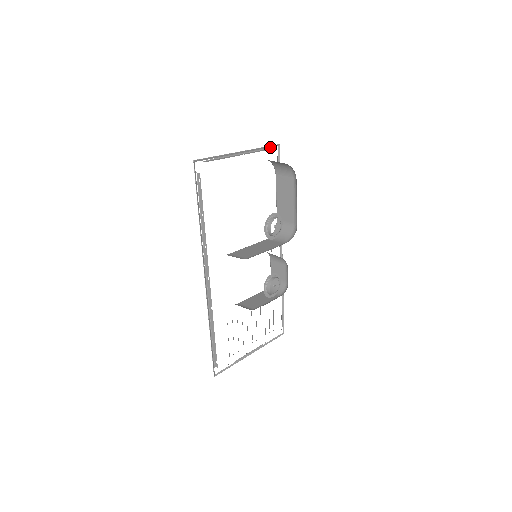
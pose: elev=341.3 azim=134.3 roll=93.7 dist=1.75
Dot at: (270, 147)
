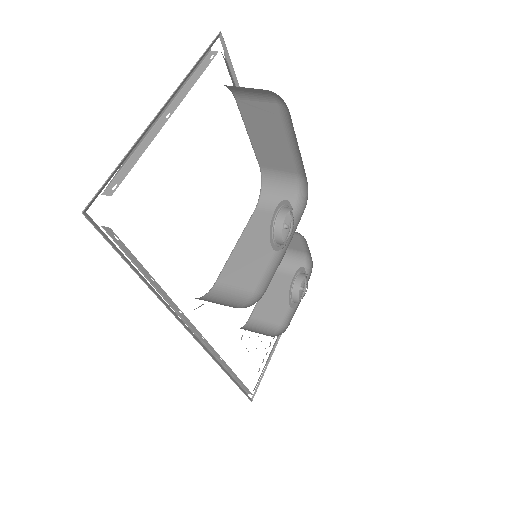
Dot at: (207, 51)
